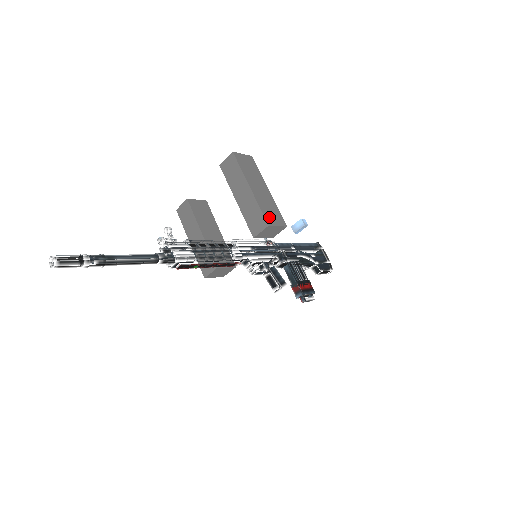
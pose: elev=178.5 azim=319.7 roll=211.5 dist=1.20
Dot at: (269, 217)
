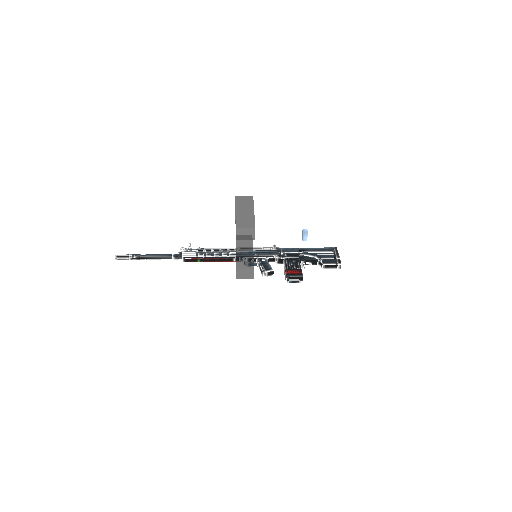
Dot at: (240, 224)
